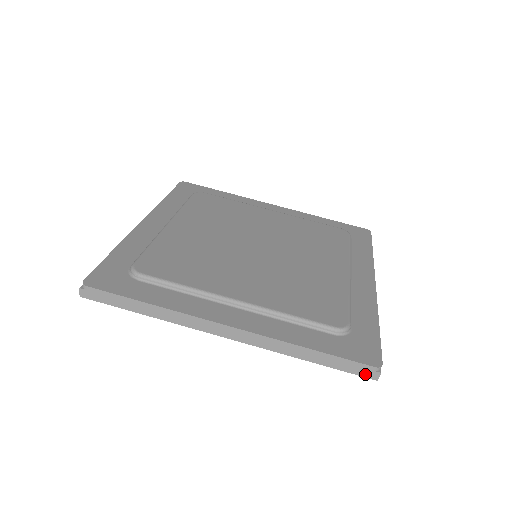
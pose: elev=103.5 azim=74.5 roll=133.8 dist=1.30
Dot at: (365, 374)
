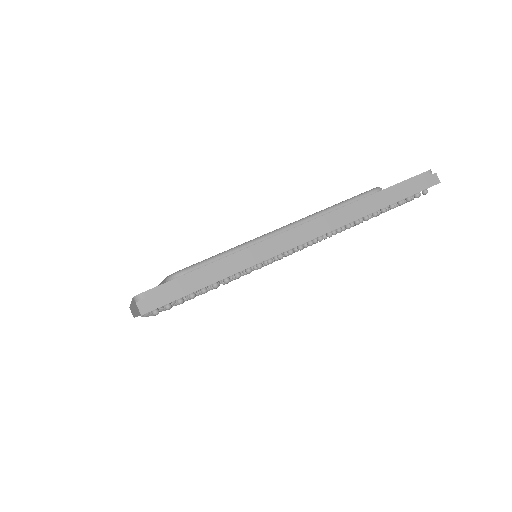
Dot at: (428, 184)
